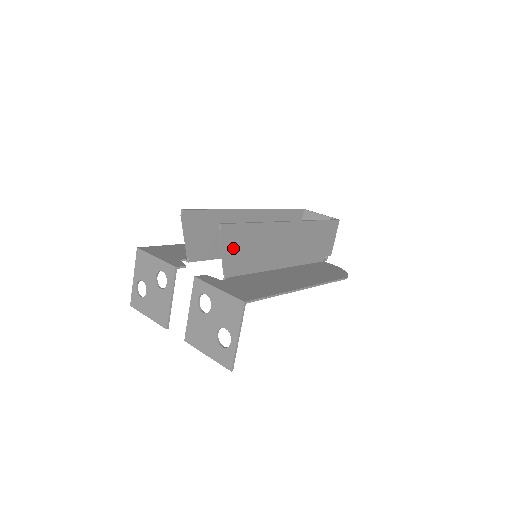
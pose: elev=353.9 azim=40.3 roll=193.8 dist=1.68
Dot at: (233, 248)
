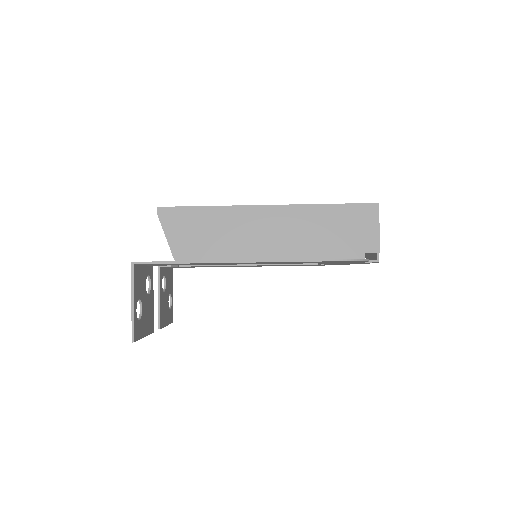
Dot at: (180, 232)
